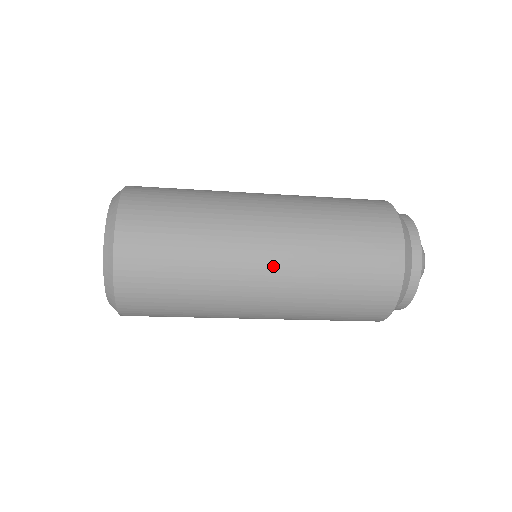
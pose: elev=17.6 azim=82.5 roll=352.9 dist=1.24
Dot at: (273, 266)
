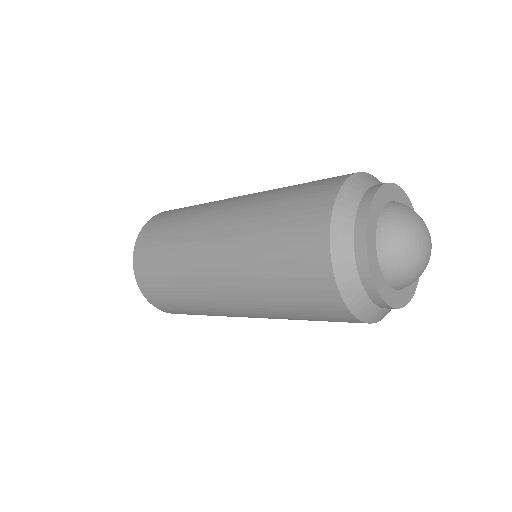
Dot at: (228, 297)
